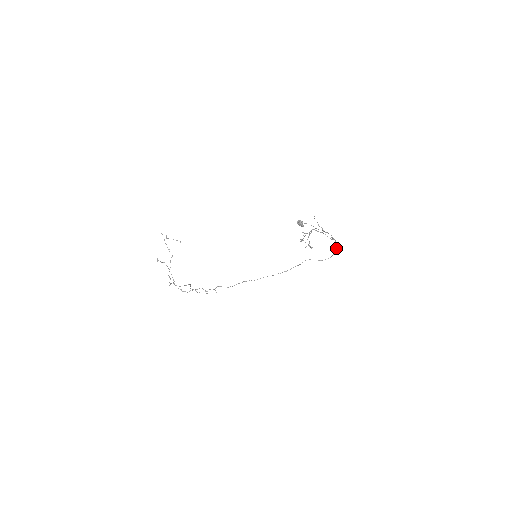
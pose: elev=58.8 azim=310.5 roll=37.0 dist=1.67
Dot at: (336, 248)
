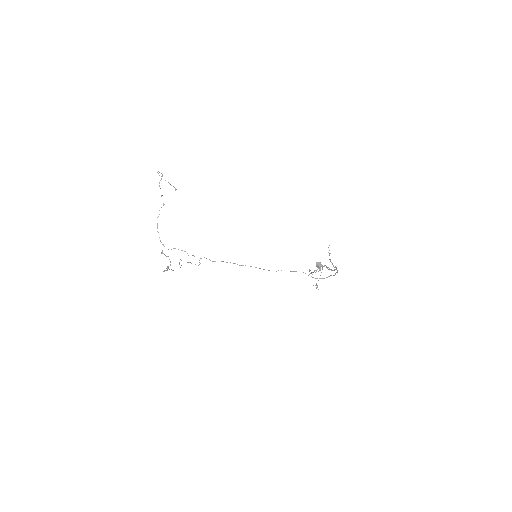
Dot at: (334, 275)
